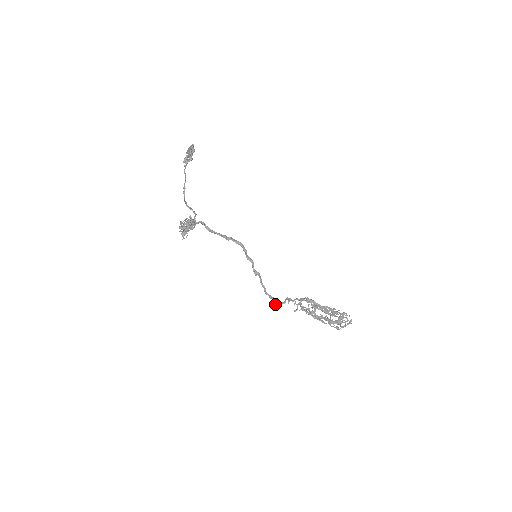
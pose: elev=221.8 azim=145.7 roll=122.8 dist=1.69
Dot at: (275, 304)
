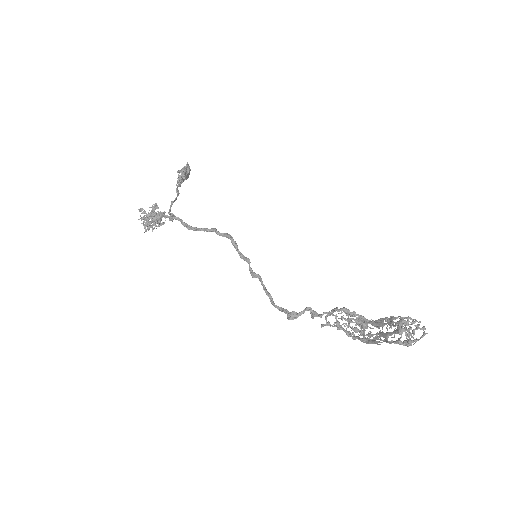
Dot at: (287, 317)
